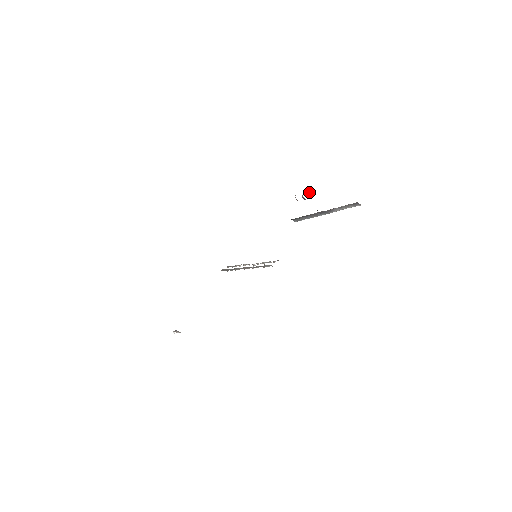
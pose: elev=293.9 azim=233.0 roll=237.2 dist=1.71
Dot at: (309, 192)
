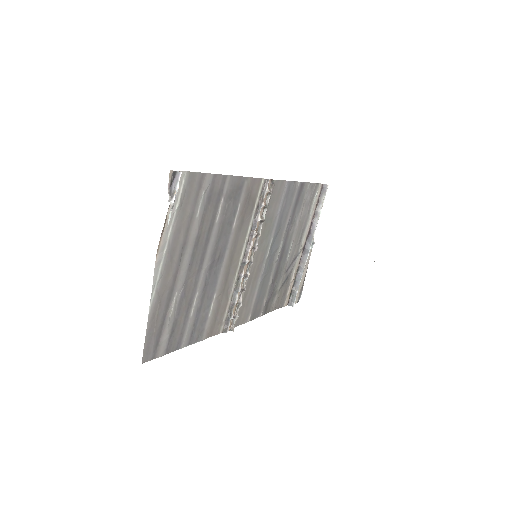
Dot at: occluded
